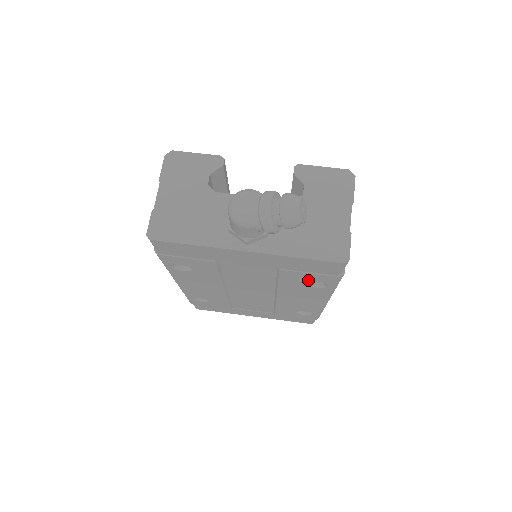
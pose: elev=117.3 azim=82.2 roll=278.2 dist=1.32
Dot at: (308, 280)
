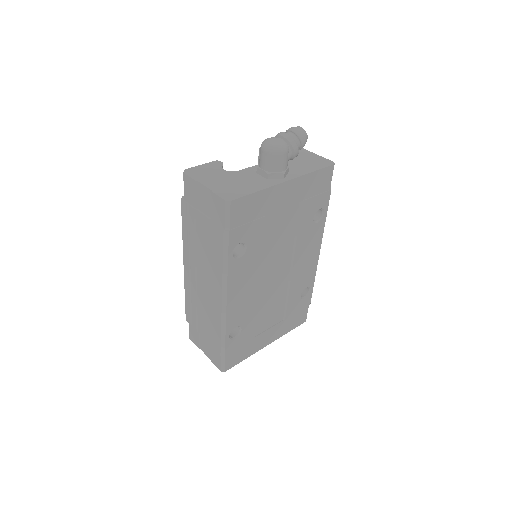
Dot at: (315, 210)
